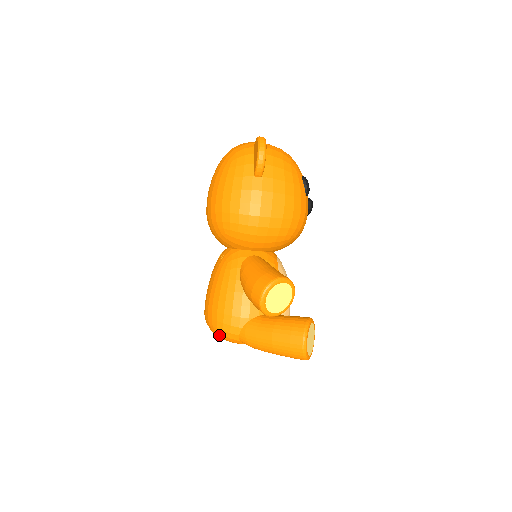
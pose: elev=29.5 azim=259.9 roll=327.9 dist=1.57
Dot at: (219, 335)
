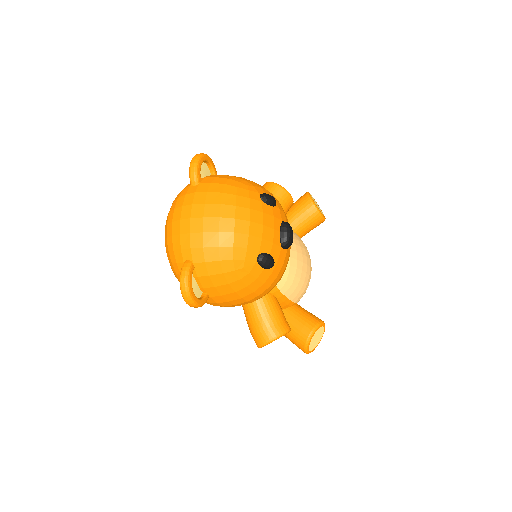
Dot at: occluded
